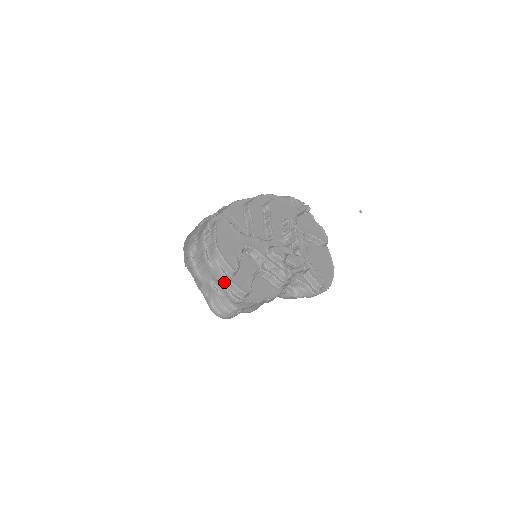
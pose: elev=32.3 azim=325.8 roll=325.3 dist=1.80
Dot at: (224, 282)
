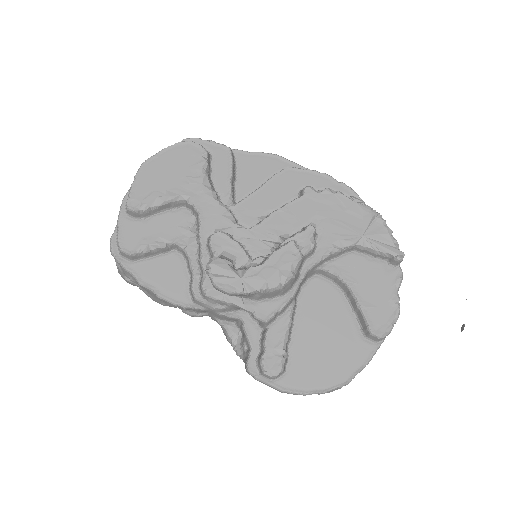
Dot at: occluded
